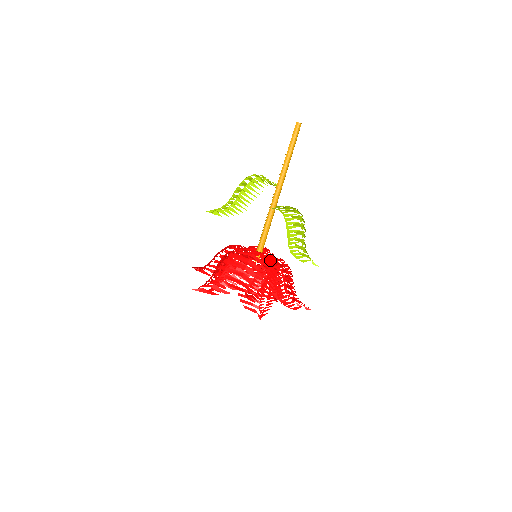
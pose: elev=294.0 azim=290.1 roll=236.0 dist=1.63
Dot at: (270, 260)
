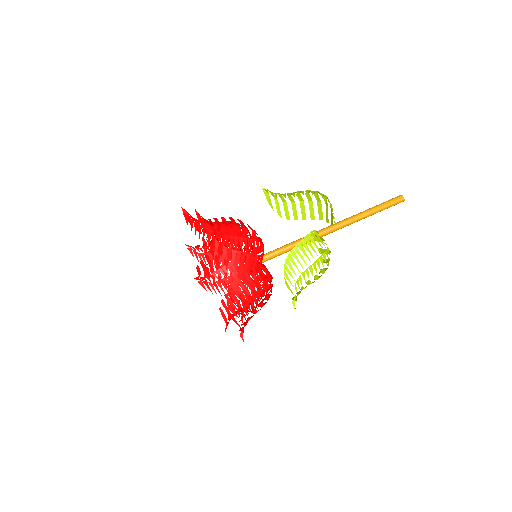
Dot at: occluded
